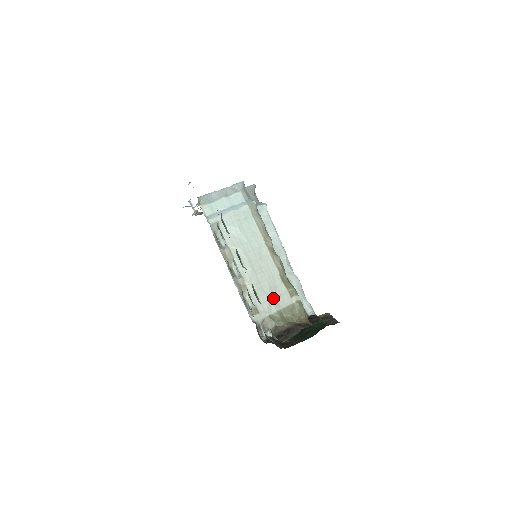
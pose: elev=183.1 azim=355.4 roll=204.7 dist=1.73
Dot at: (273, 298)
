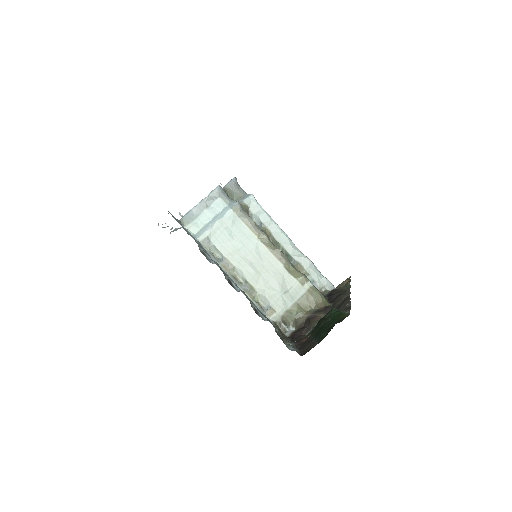
Dot at: (285, 293)
